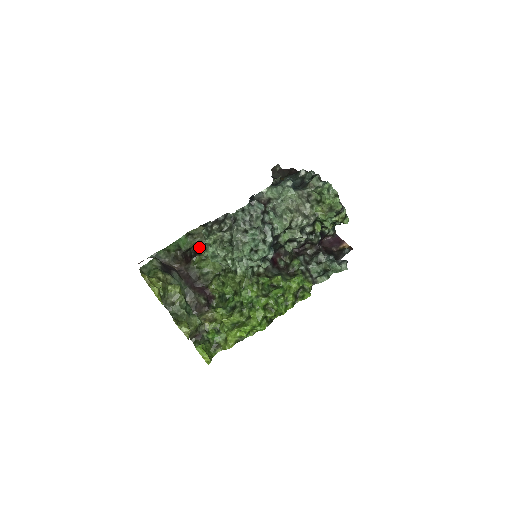
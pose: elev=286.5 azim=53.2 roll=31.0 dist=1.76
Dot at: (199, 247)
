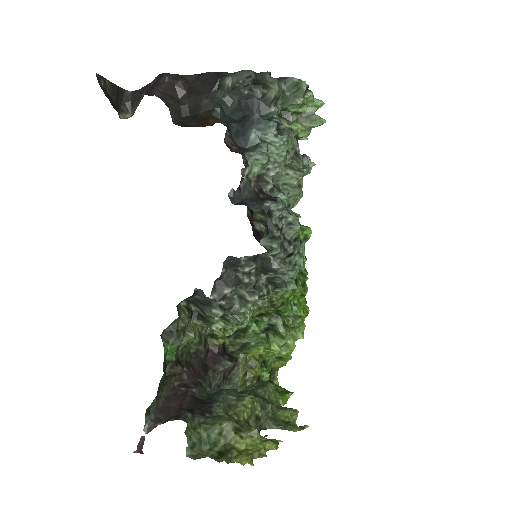
Dot at: occluded
